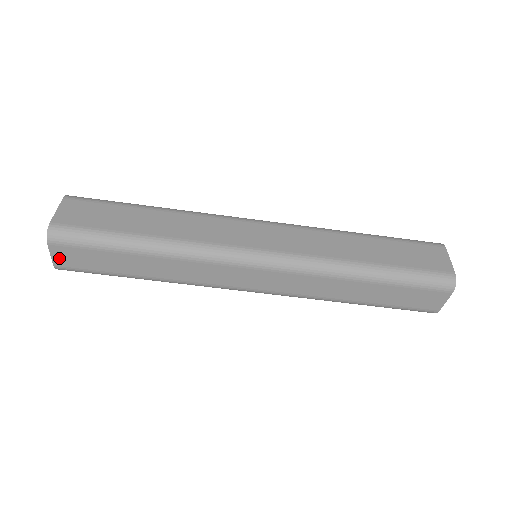
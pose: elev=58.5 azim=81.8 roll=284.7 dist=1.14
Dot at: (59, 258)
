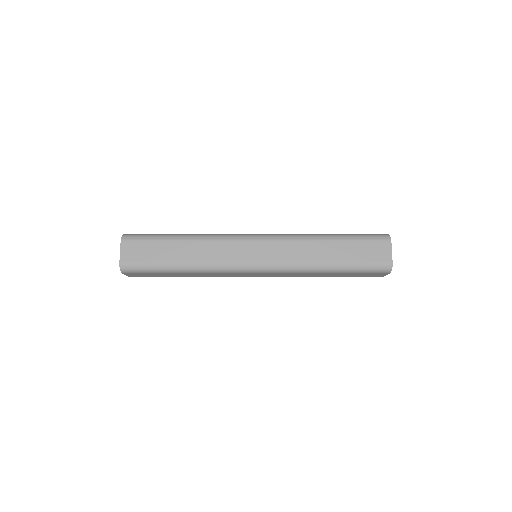
Dot at: (125, 254)
